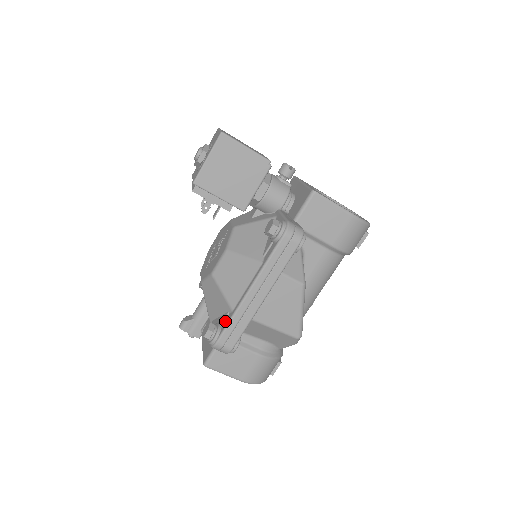
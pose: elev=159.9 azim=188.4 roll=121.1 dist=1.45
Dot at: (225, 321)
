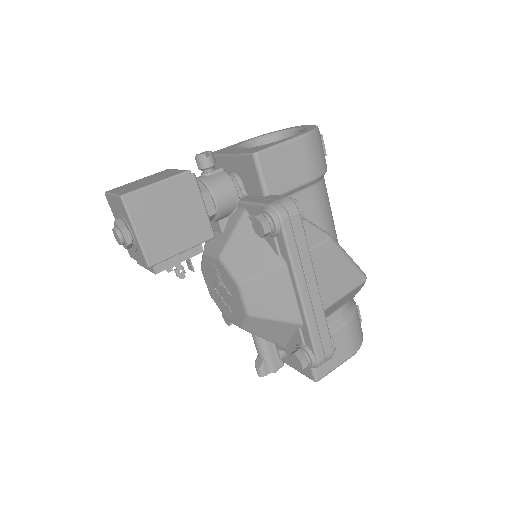
Dot at: (305, 338)
